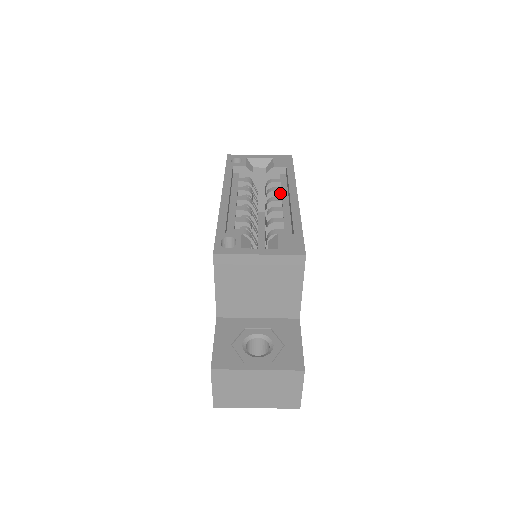
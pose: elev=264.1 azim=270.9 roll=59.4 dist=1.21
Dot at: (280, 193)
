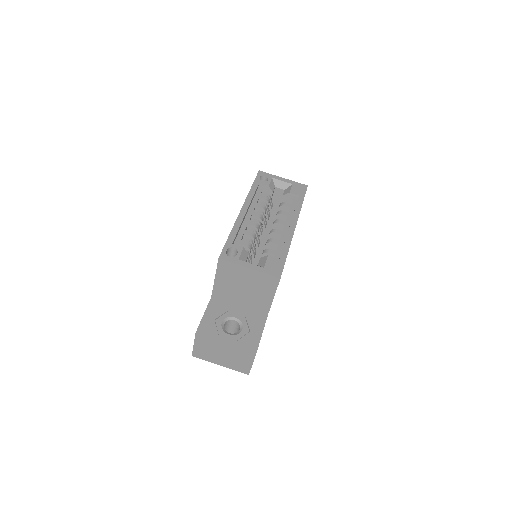
Dot at: (286, 217)
